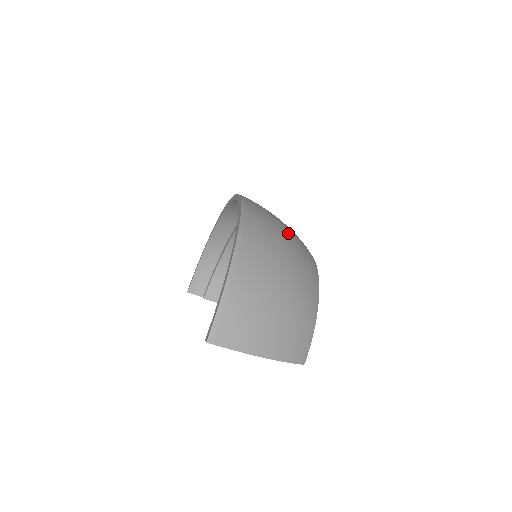
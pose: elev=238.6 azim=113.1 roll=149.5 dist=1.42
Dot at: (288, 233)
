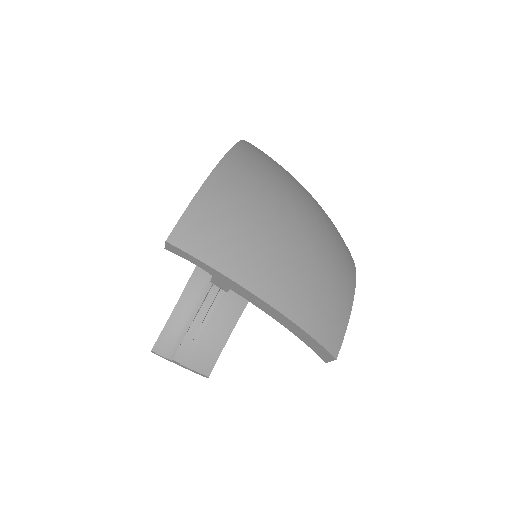
Dot at: occluded
